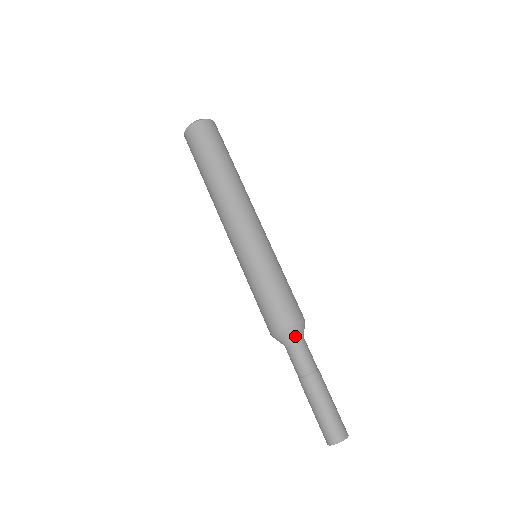
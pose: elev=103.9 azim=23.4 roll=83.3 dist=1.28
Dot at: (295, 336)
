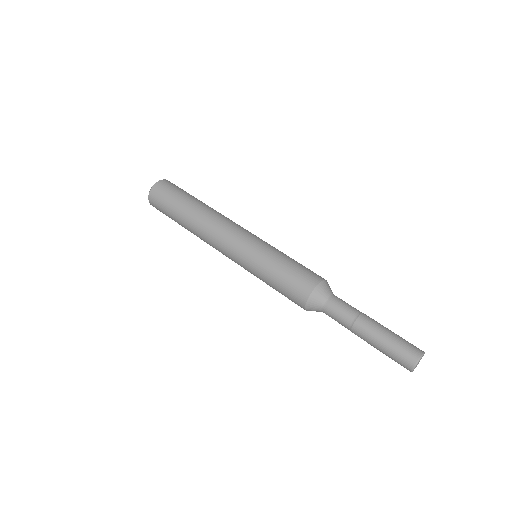
Dot at: (326, 293)
